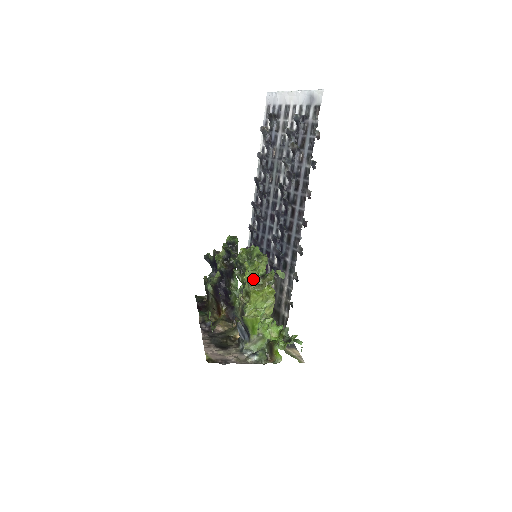
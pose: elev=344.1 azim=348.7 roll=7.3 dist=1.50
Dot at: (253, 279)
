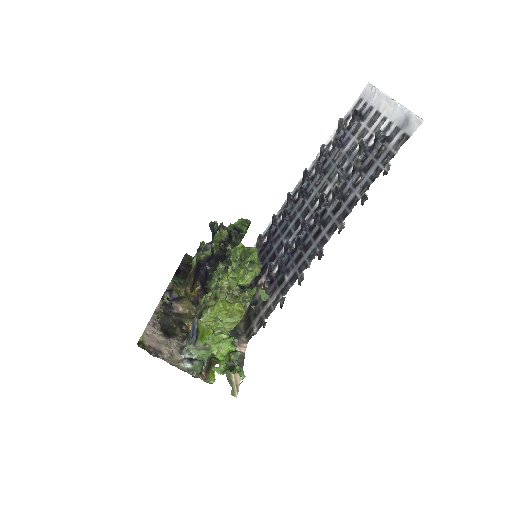
Dot at: (228, 288)
